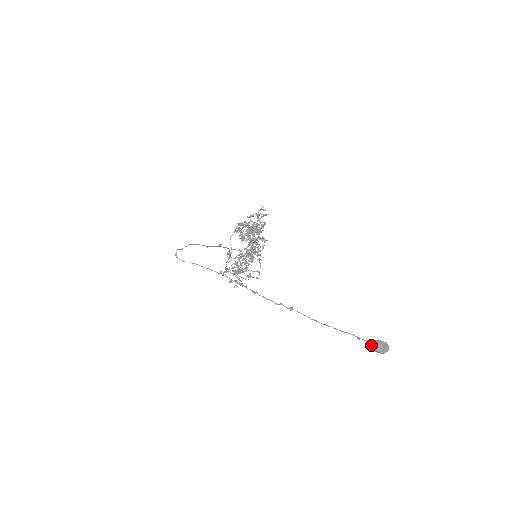
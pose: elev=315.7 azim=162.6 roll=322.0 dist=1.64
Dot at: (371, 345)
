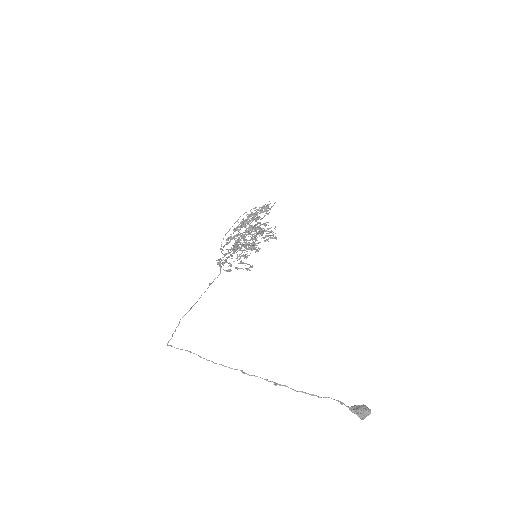
Dot at: (352, 412)
